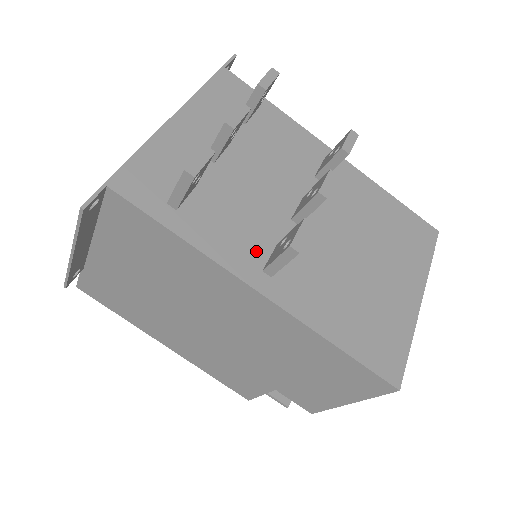
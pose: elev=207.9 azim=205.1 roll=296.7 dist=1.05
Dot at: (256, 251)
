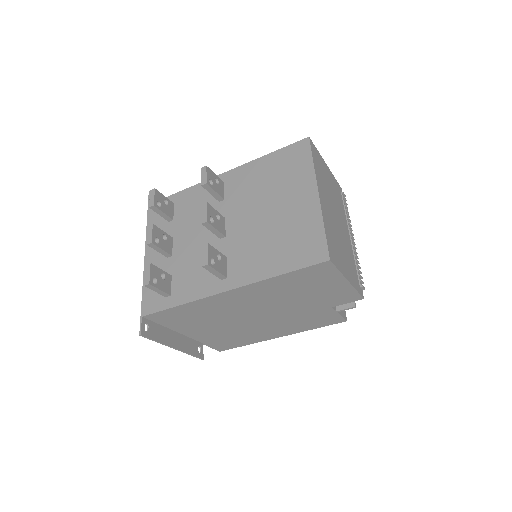
Dot at: occluded
